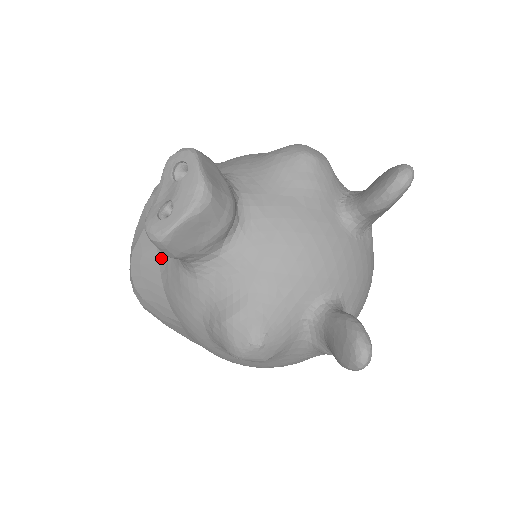
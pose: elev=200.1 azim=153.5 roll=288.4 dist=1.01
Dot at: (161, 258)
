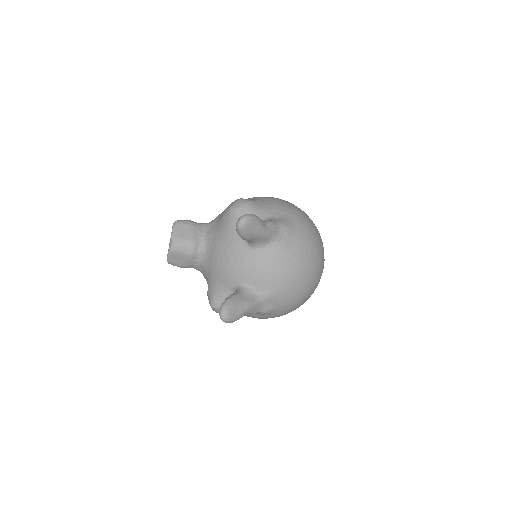
Dot at: occluded
